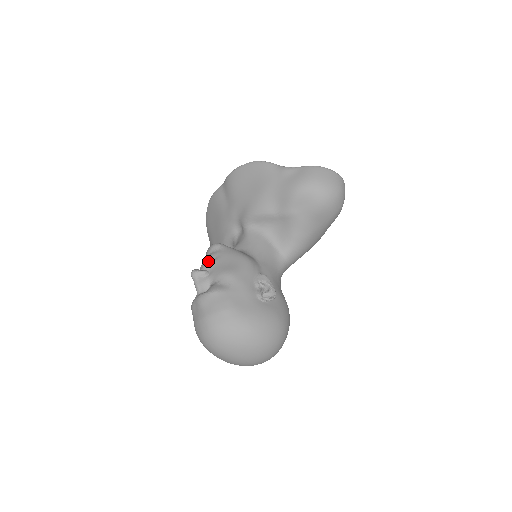
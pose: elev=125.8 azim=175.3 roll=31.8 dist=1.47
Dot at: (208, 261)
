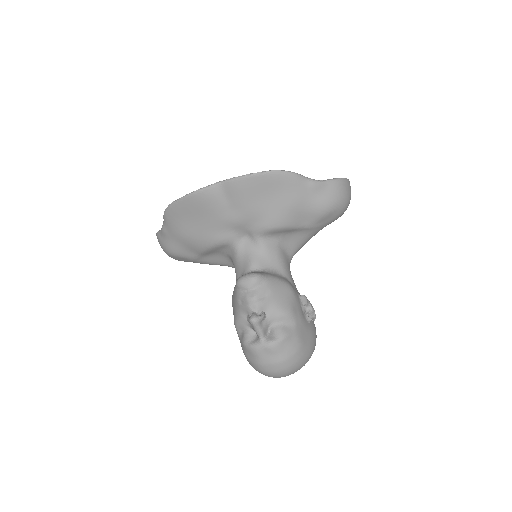
Dot at: (261, 302)
